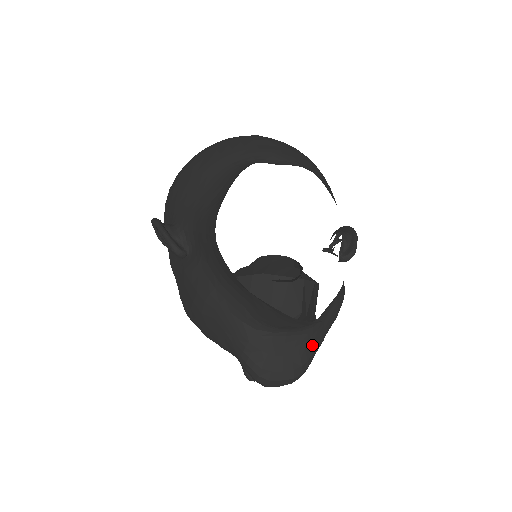
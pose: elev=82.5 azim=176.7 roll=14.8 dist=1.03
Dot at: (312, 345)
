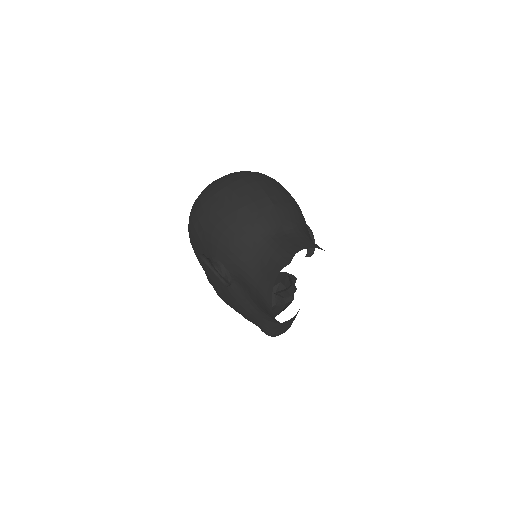
Dot at: occluded
